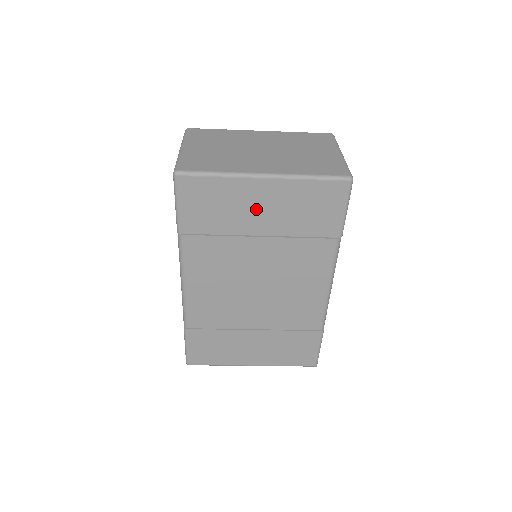
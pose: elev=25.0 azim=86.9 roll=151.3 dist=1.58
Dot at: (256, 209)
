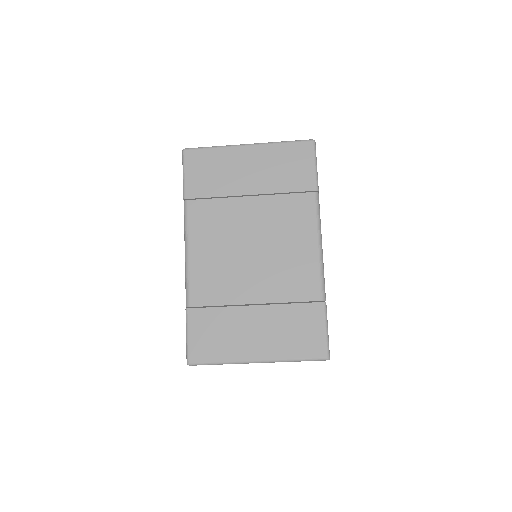
Dot at: (244, 171)
